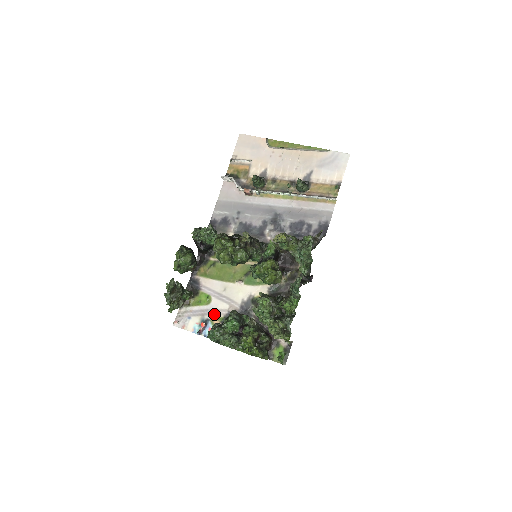
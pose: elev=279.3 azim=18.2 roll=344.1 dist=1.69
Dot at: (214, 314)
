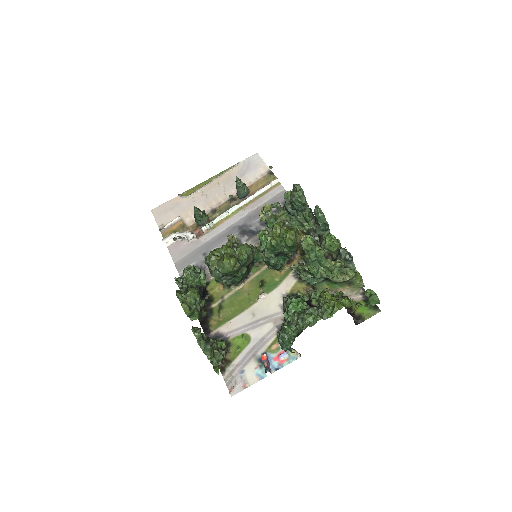
Dot at: (265, 343)
